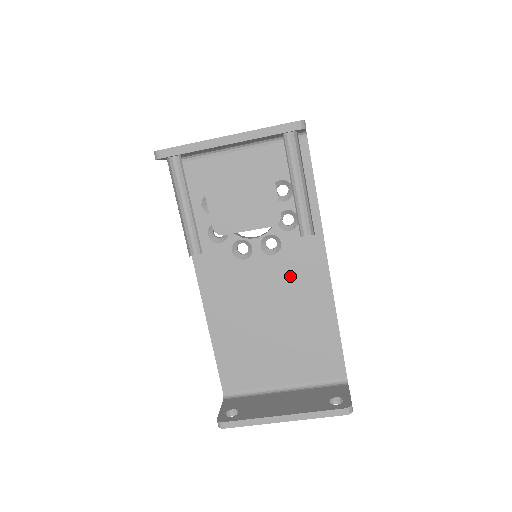
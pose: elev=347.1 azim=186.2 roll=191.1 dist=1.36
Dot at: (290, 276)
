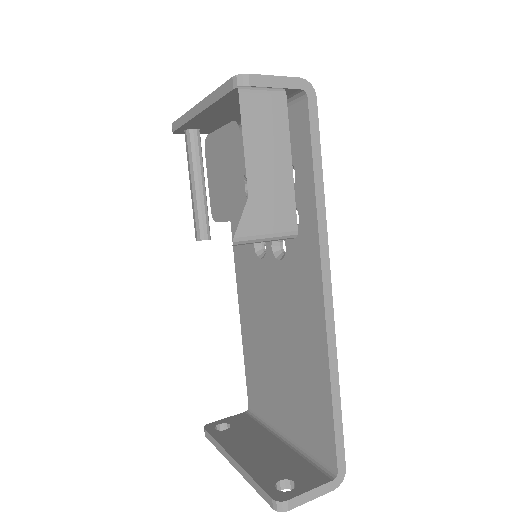
Dot at: (292, 294)
